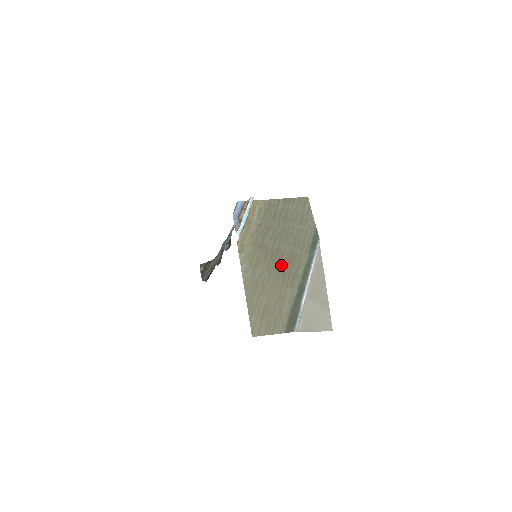
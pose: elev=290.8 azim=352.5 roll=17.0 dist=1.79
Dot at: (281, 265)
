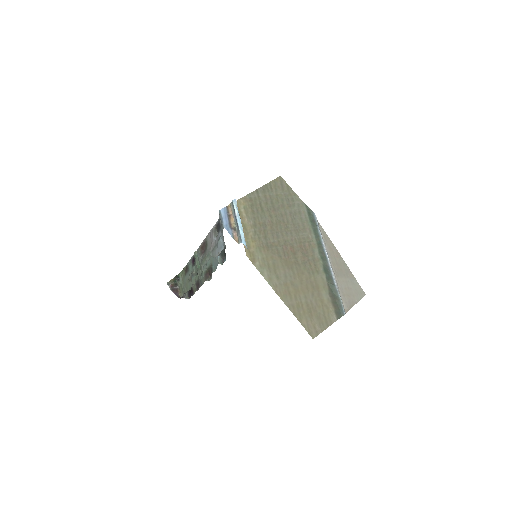
Dot at: (297, 256)
